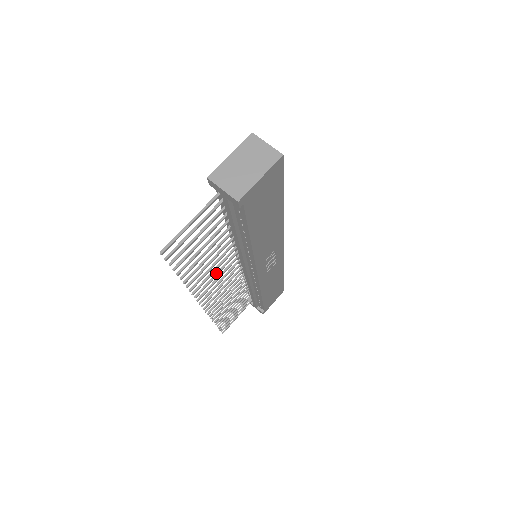
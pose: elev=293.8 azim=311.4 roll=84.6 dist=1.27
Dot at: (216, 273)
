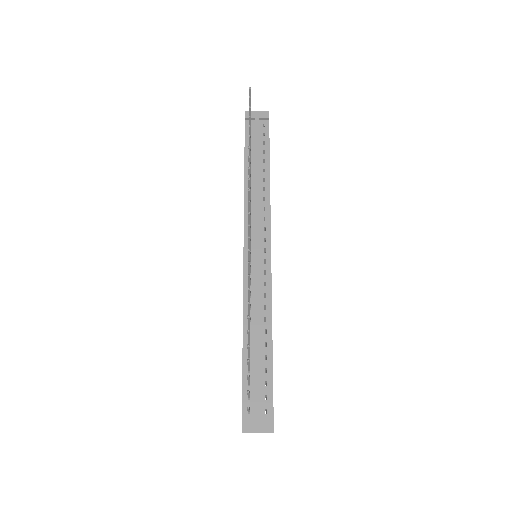
Dot at: occluded
